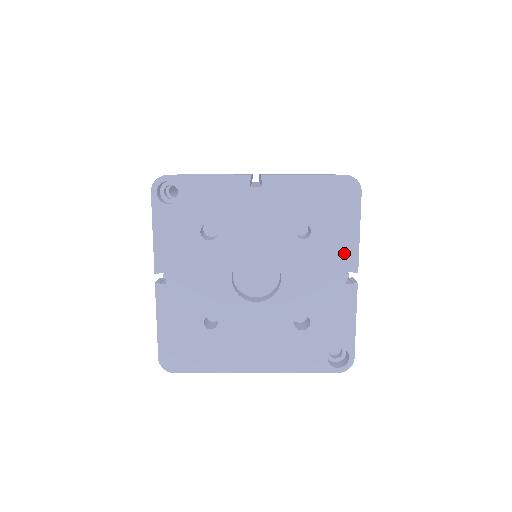
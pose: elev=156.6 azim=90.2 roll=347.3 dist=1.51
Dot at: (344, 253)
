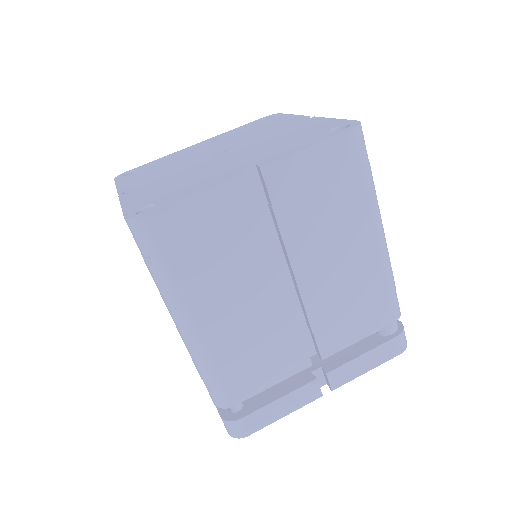
Dot at: occluded
